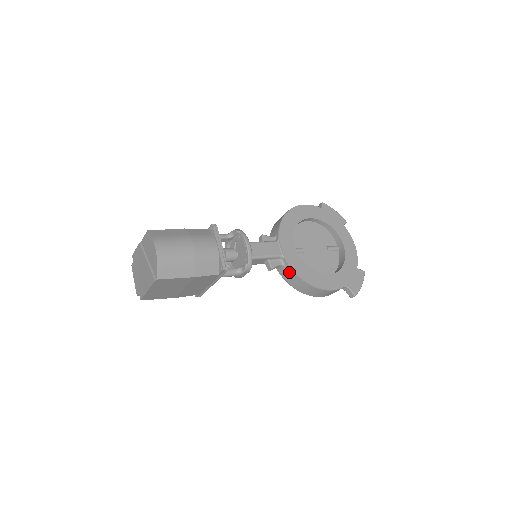
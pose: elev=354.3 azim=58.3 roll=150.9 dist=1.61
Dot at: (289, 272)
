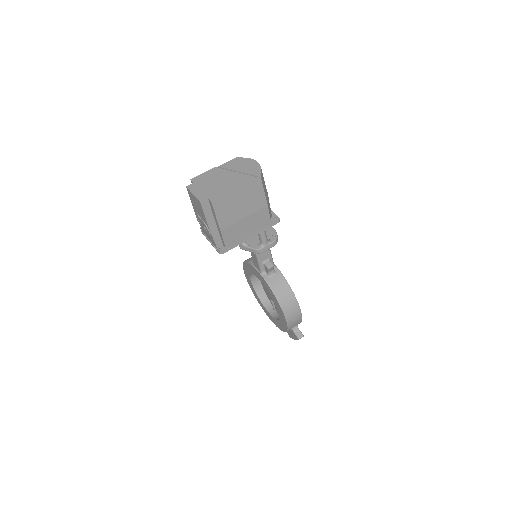
Dot at: (279, 279)
